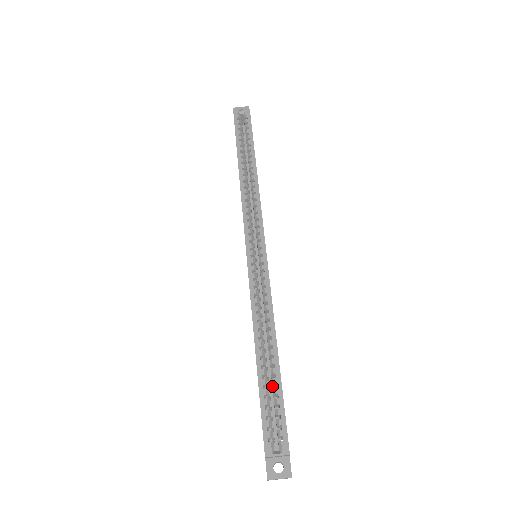
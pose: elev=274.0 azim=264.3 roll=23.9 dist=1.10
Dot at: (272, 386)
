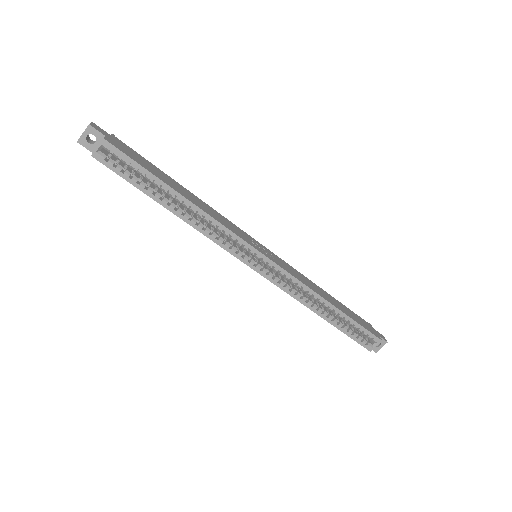
Dot at: occluded
